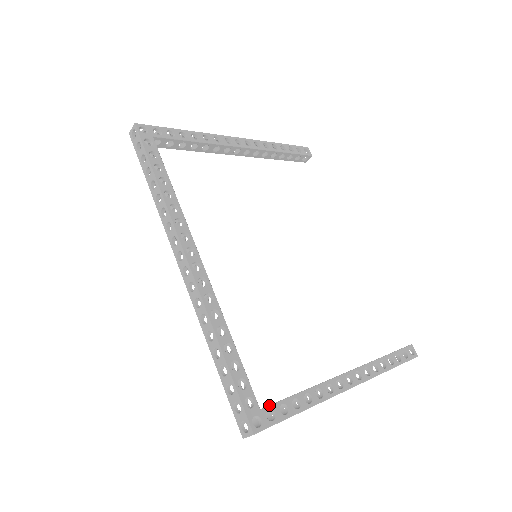
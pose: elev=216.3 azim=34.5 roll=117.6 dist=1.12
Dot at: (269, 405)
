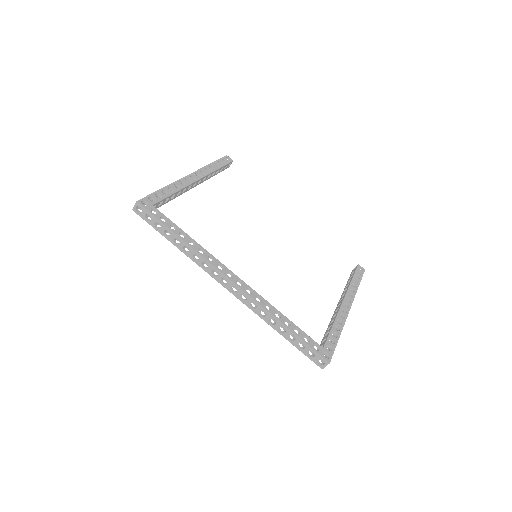
Dot at: (325, 343)
